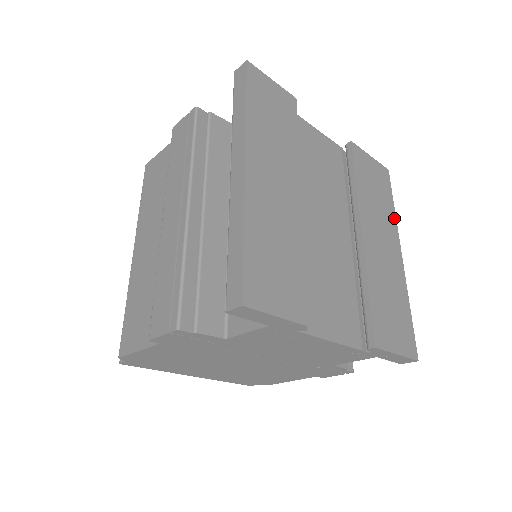
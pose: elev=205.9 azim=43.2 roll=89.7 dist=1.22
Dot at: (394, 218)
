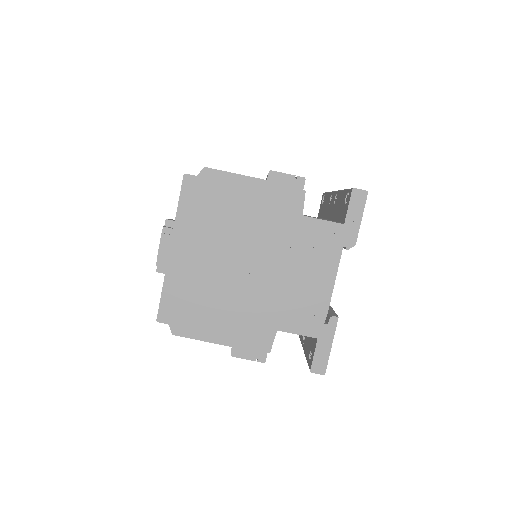
Dot at: occluded
